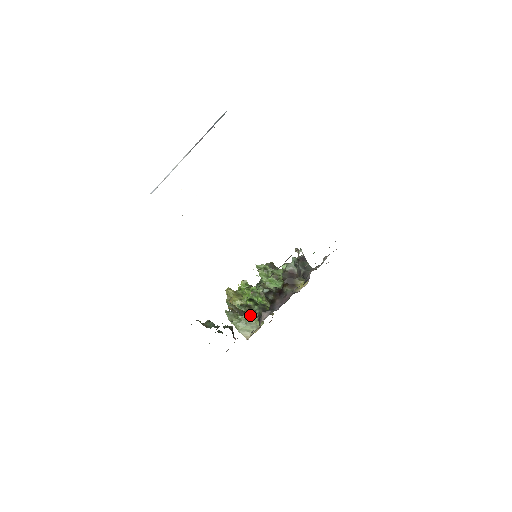
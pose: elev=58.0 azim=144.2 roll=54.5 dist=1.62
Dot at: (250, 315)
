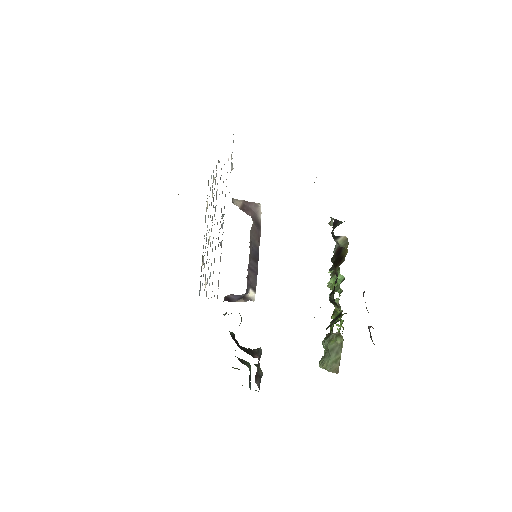
Dot at: (329, 339)
